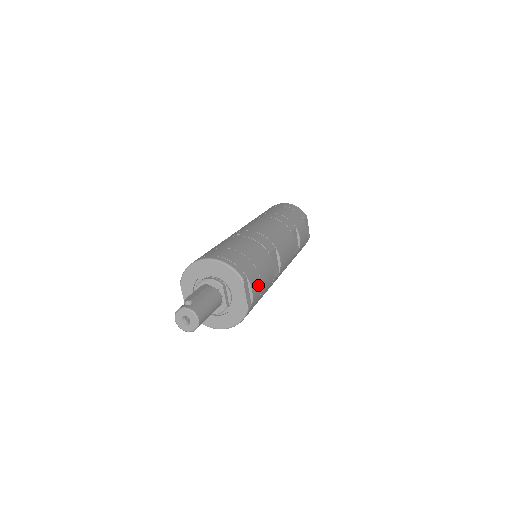
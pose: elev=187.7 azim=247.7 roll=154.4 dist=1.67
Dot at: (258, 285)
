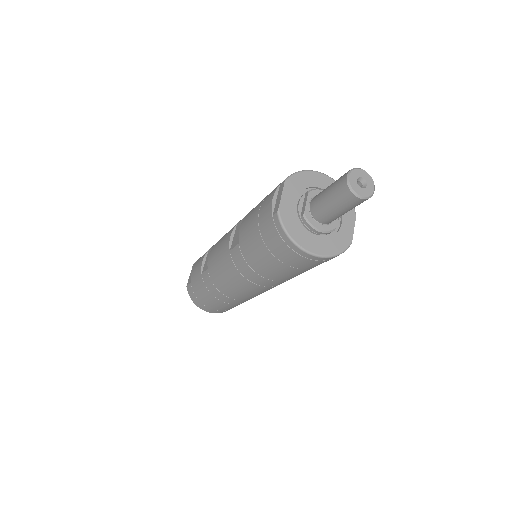
Dot at: occluded
